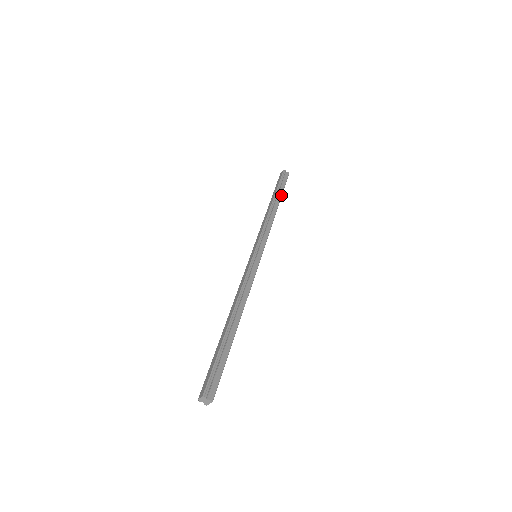
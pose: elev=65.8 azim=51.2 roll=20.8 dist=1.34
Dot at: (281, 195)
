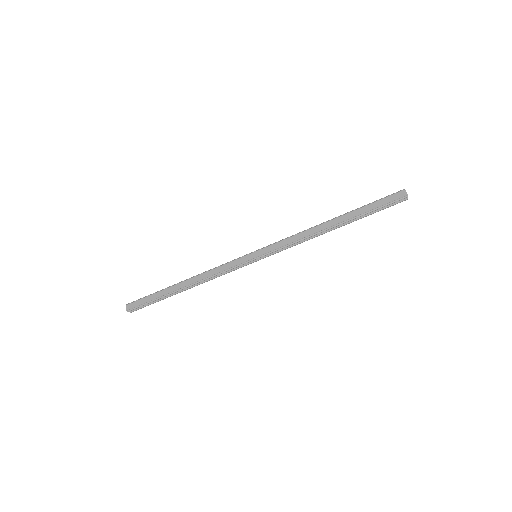
Dot at: occluded
